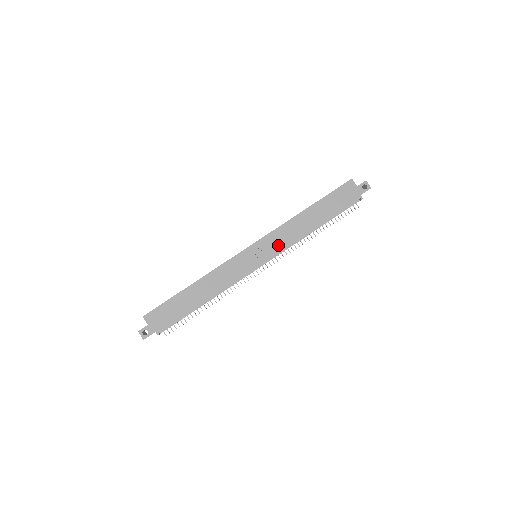
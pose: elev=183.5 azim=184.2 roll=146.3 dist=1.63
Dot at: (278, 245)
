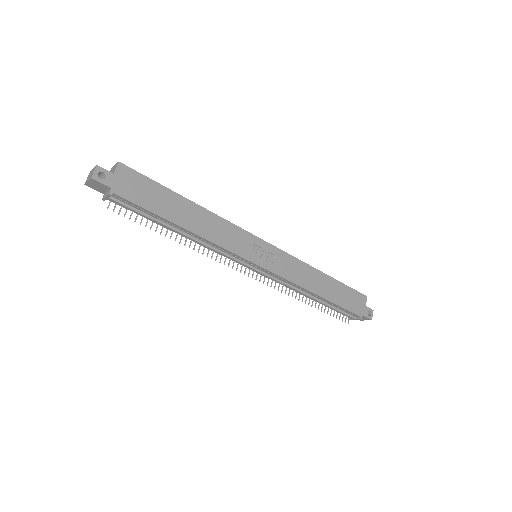
Dot at: (284, 270)
